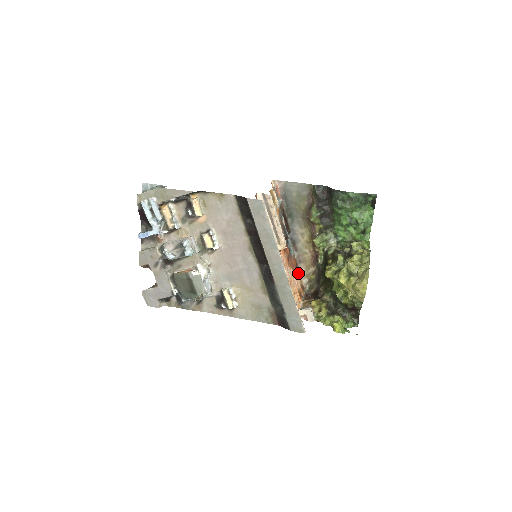
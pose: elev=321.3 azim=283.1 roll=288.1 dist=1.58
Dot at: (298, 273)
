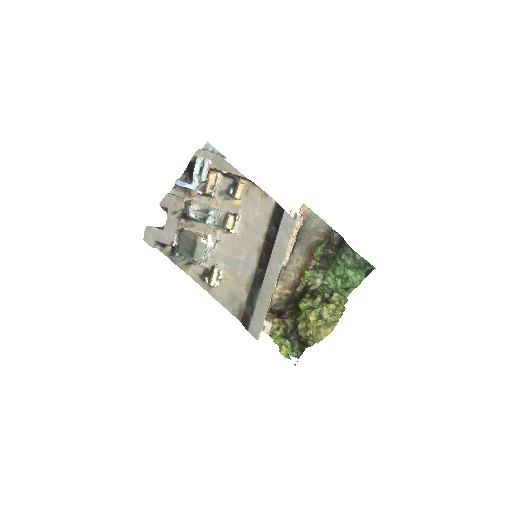
Dot at: (275, 287)
